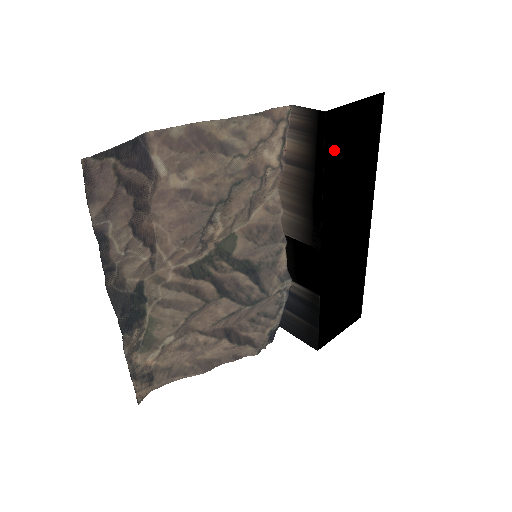
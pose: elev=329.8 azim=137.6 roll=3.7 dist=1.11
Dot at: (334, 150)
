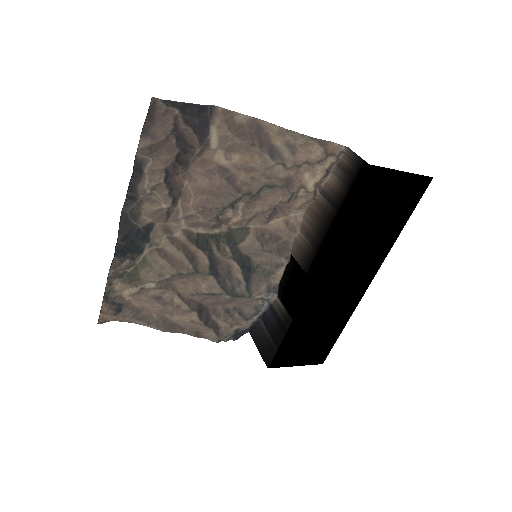
Dot at: (363, 201)
